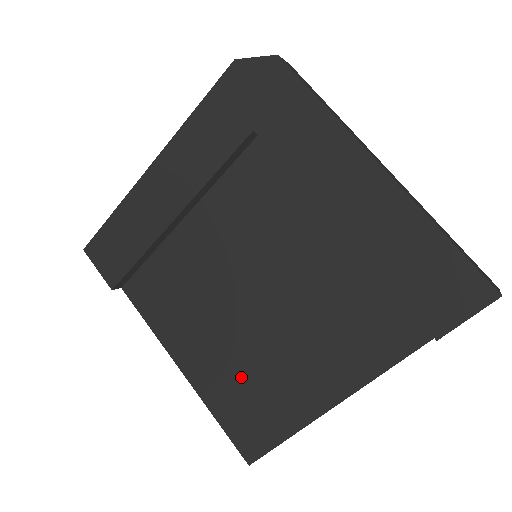
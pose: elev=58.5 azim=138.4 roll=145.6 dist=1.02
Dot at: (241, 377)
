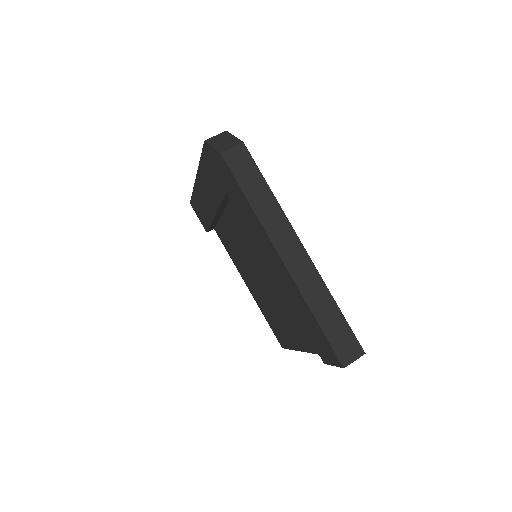
Dot at: (268, 309)
